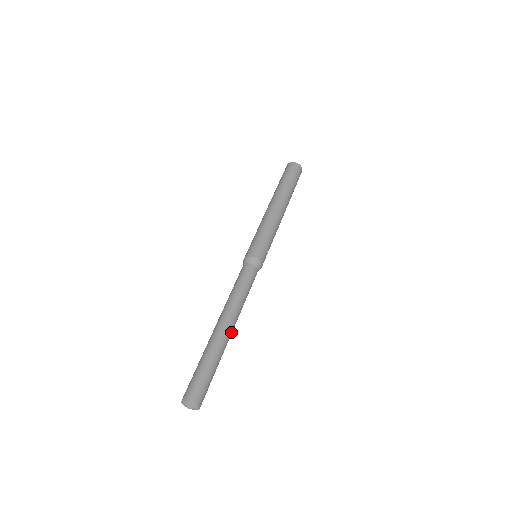
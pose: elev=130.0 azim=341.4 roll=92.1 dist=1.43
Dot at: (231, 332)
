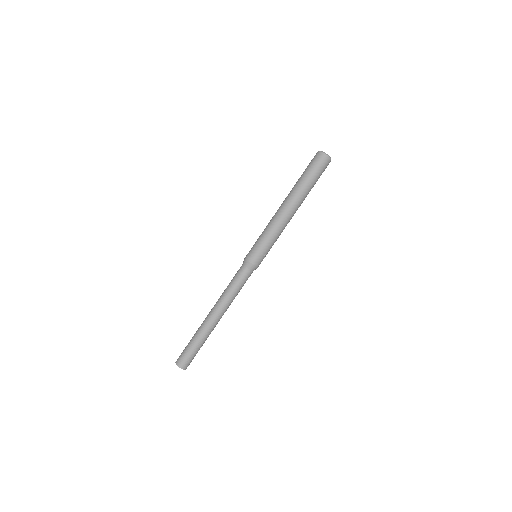
Dot at: (218, 321)
